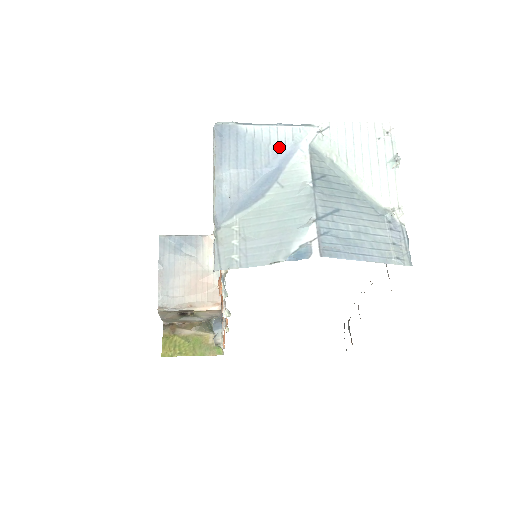
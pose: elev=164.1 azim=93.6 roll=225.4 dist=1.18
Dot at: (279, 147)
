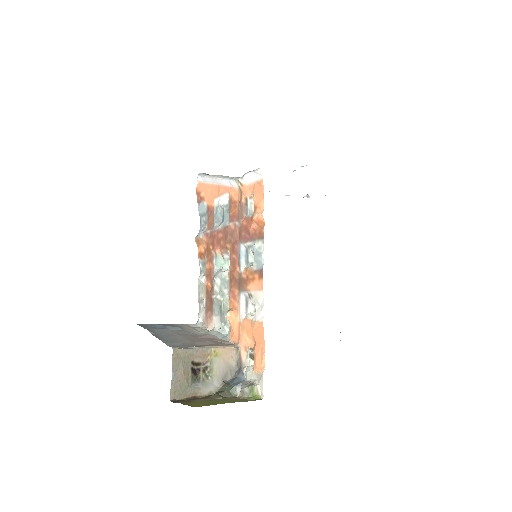
Dot at: occluded
